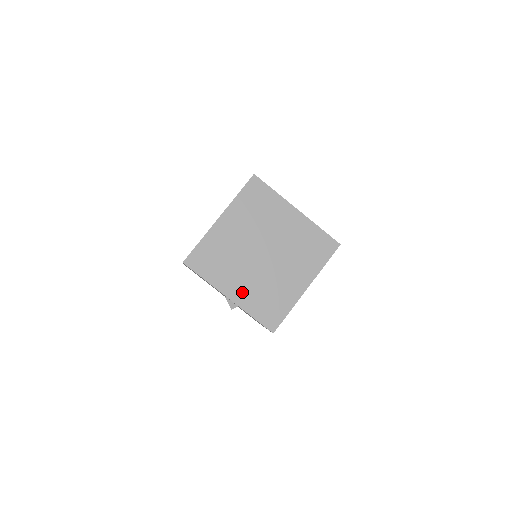
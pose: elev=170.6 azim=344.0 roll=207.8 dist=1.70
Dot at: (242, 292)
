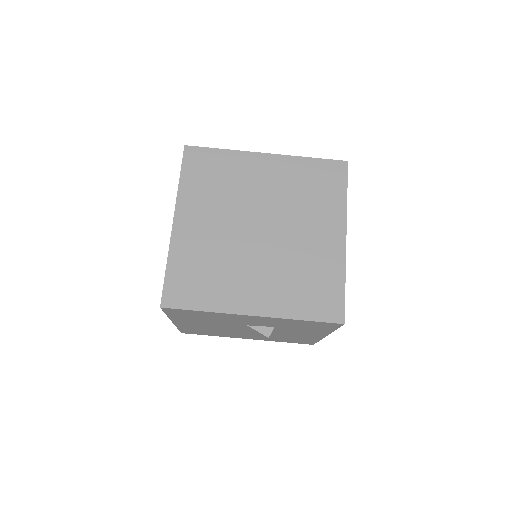
Dot at: (265, 296)
